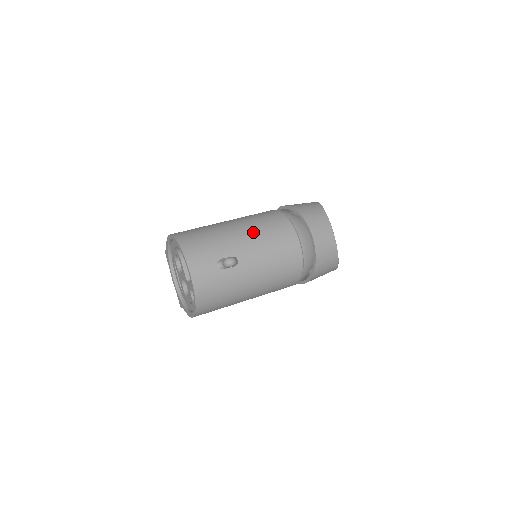
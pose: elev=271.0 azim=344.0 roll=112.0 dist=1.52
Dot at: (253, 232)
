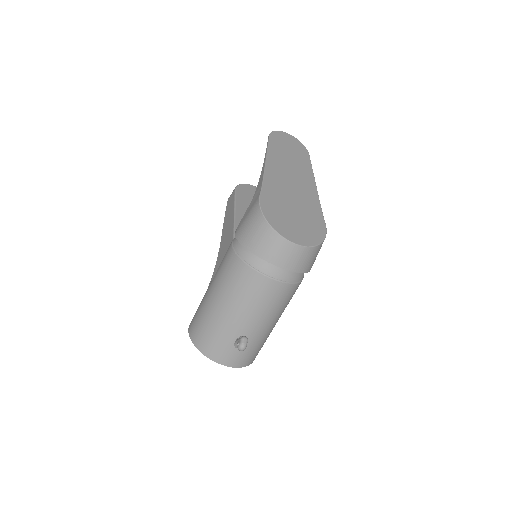
Dot at: (236, 304)
